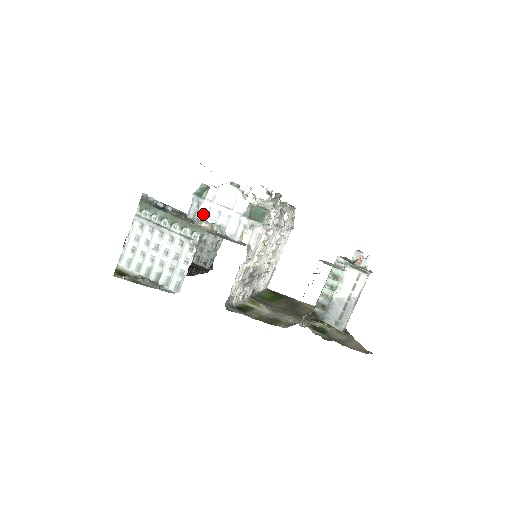
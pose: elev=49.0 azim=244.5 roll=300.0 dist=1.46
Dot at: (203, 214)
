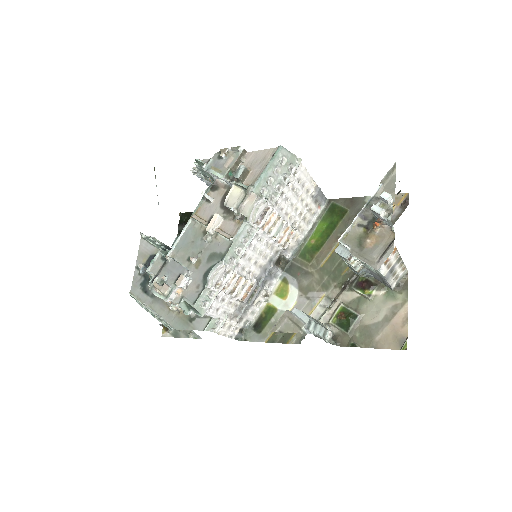
Dot at: occluded
